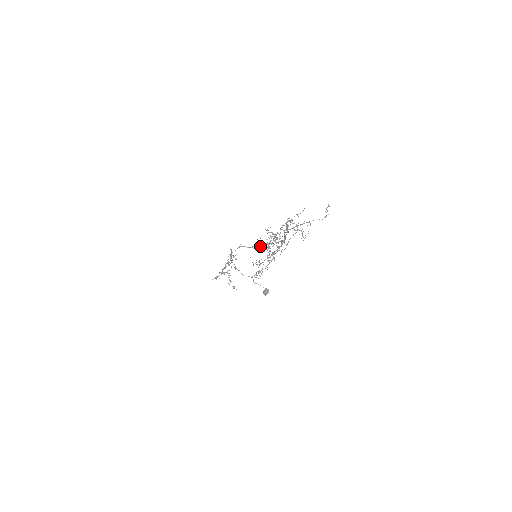
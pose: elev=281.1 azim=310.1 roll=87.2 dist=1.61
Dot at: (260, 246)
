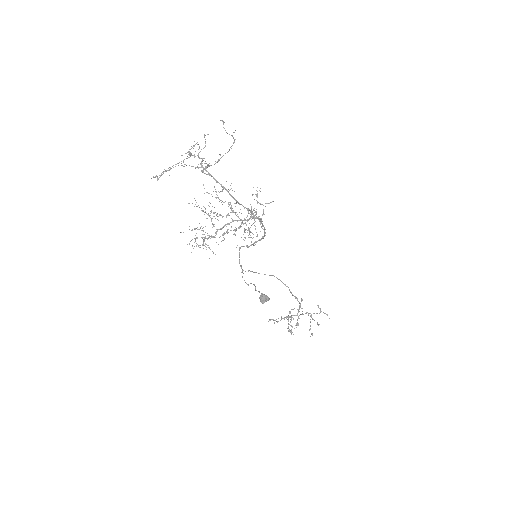
Dot at: occluded
